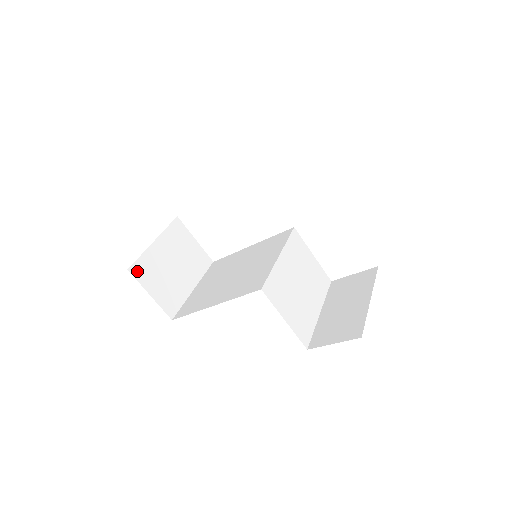
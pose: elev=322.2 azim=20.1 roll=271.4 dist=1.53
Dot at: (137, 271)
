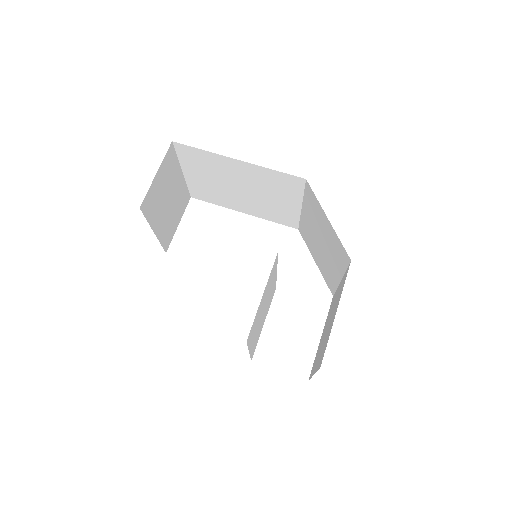
Dot at: (170, 154)
